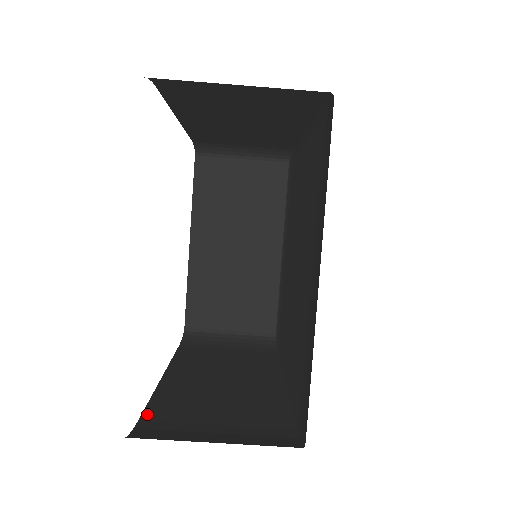
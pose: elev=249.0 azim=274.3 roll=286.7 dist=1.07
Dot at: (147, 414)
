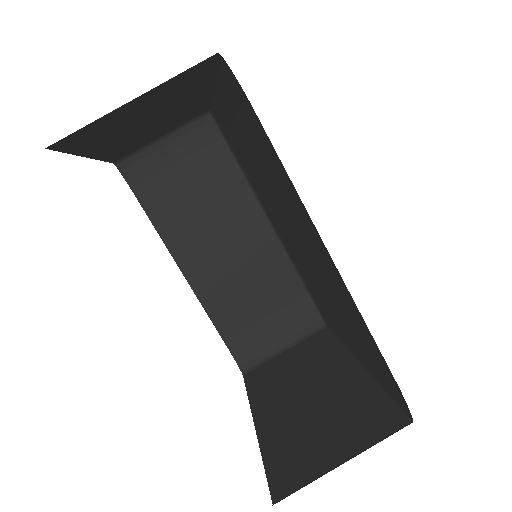
Dot at: occluded
